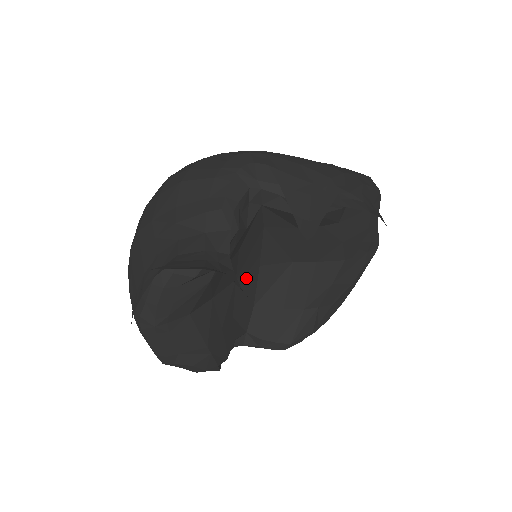
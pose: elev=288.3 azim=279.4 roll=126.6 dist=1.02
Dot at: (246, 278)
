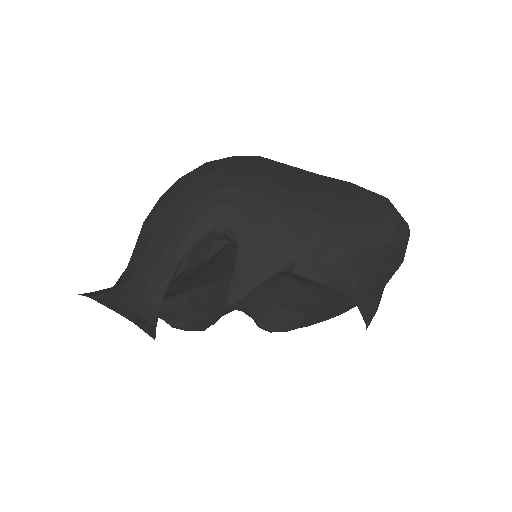
Dot at: occluded
